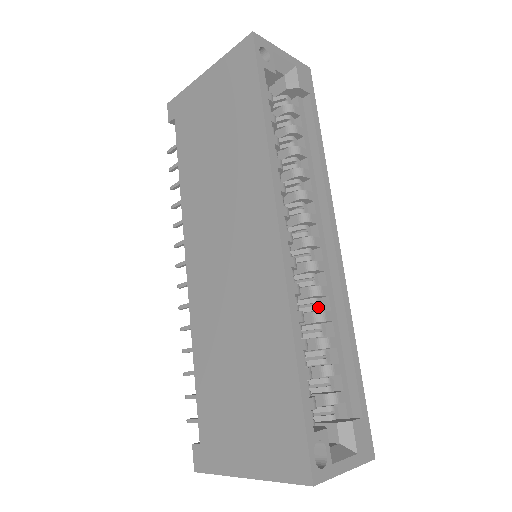
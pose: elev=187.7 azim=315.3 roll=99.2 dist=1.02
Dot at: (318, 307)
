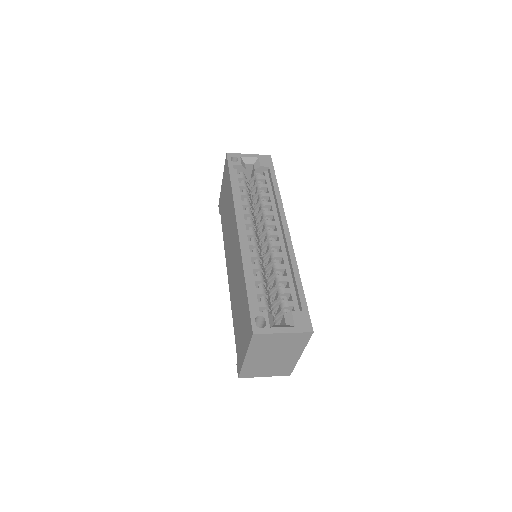
Dot at: (276, 264)
